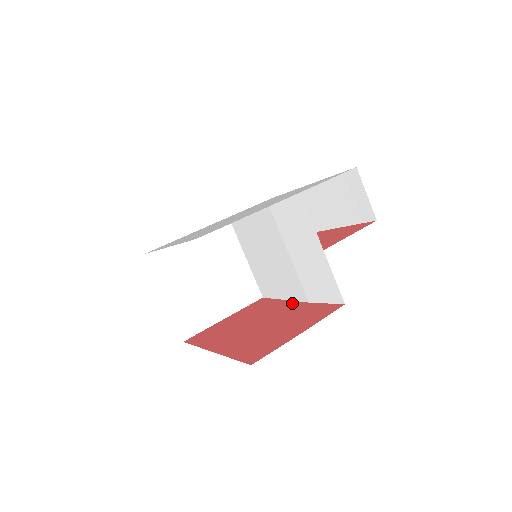
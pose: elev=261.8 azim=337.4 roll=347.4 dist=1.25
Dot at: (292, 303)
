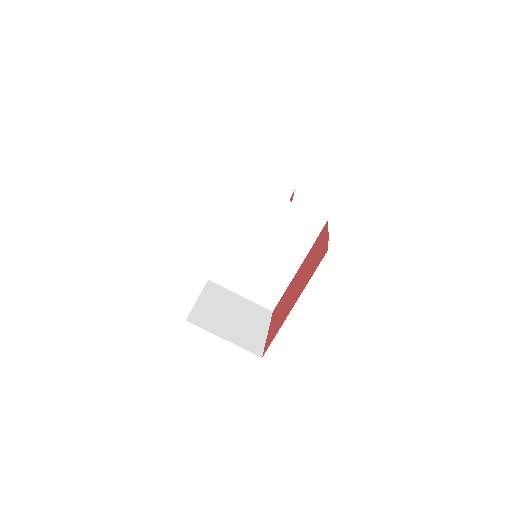
Dot at: (298, 271)
